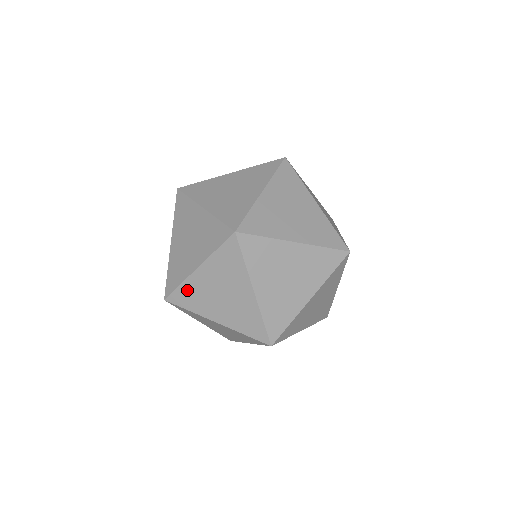
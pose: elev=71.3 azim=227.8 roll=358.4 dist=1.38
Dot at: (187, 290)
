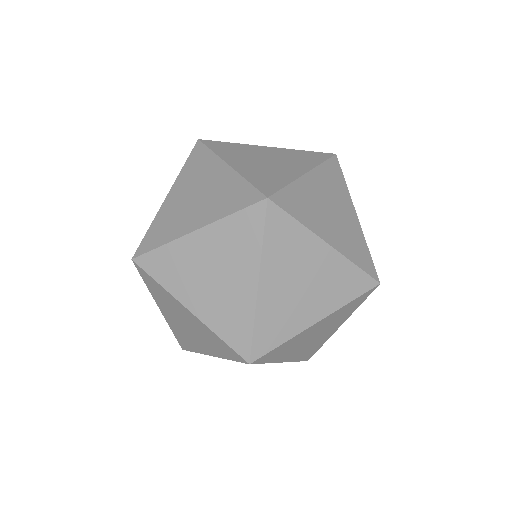
Dot at: (169, 255)
